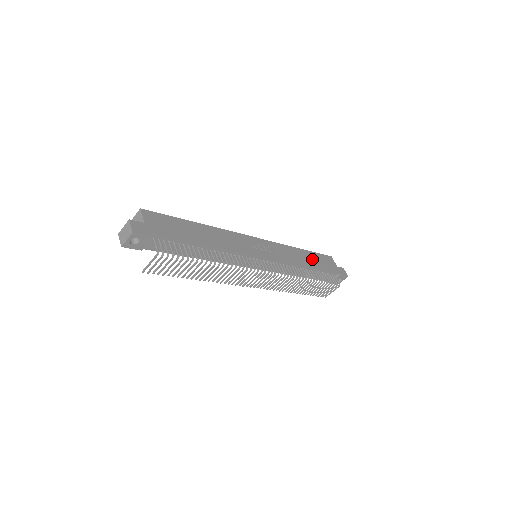
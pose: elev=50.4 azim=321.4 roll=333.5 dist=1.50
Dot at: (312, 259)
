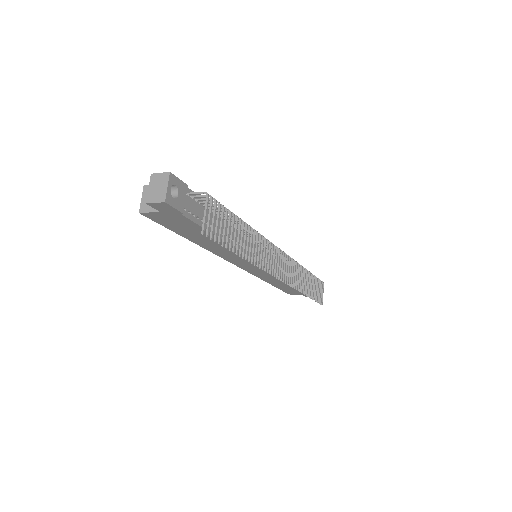
Dot at: occluded
